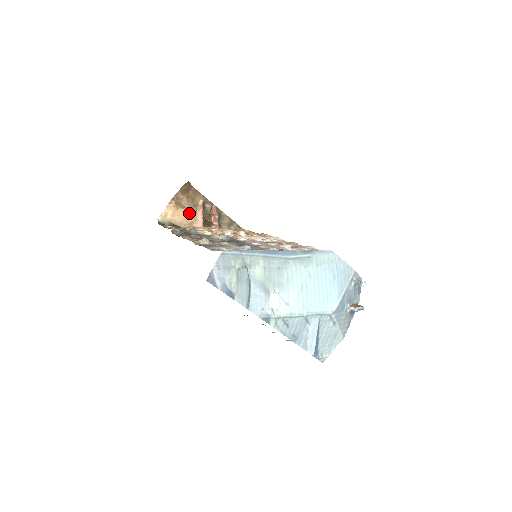
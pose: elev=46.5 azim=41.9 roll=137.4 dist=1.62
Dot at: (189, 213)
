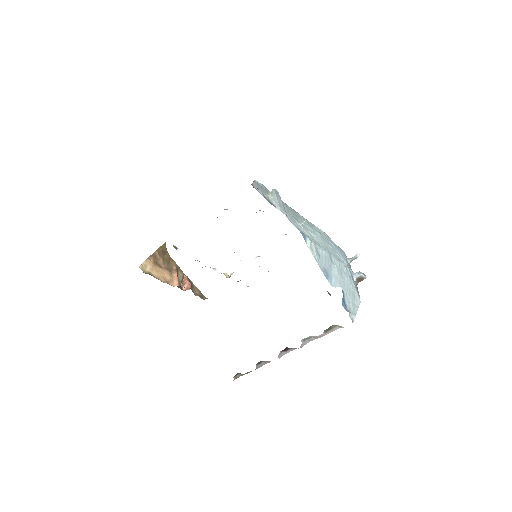
Dot at: (165, 273)
